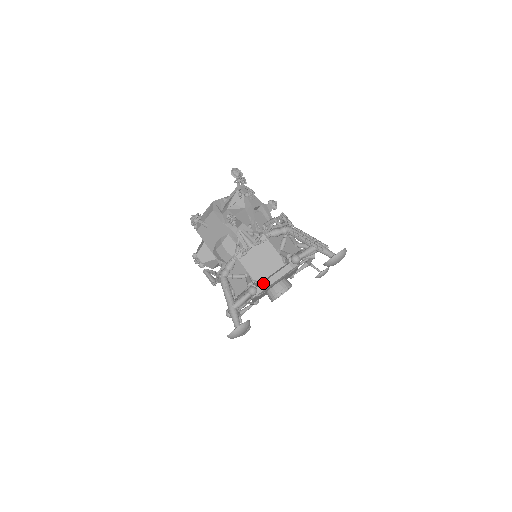
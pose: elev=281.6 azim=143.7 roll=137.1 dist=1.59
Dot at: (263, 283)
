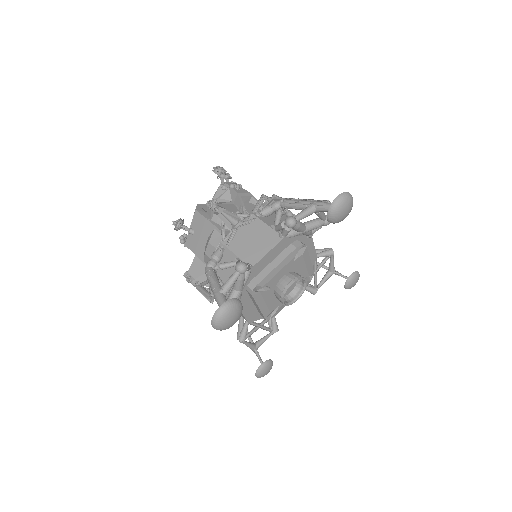
Dot at: (262, 271)
